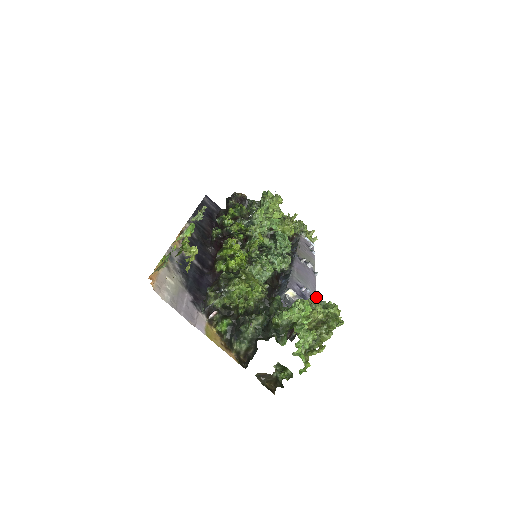
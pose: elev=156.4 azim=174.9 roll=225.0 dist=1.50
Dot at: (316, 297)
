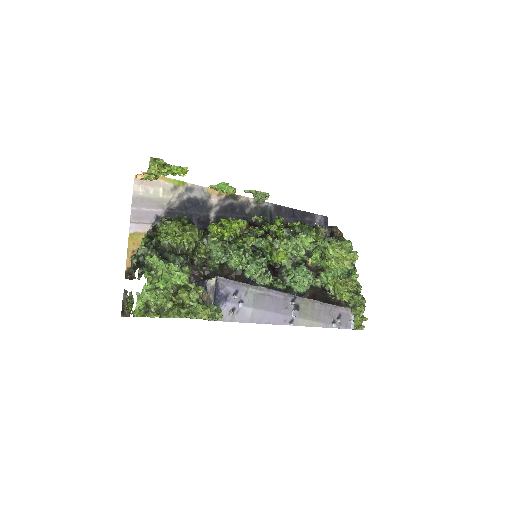
Dot at: (248, 322)
